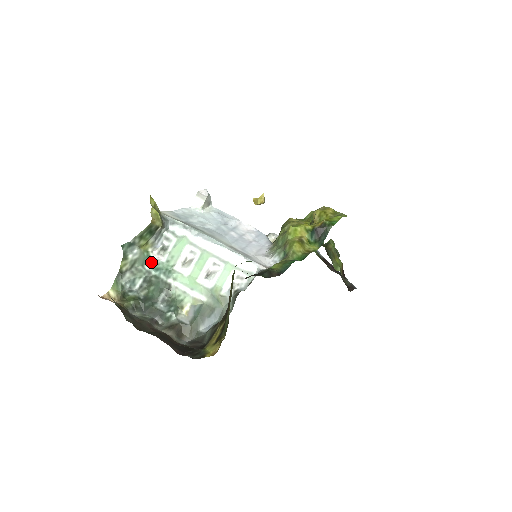
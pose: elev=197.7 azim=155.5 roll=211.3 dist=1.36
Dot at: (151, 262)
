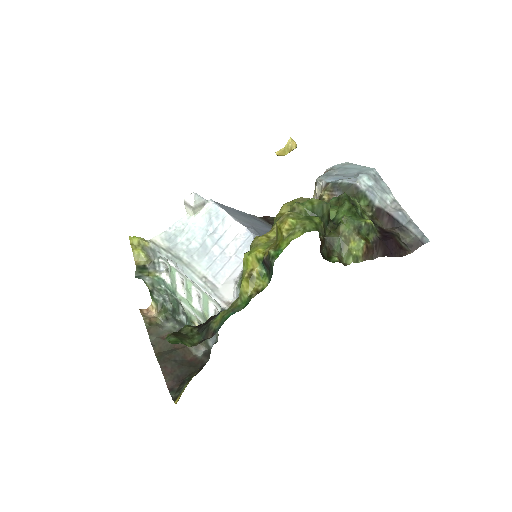
Dot at: (164, 282)
